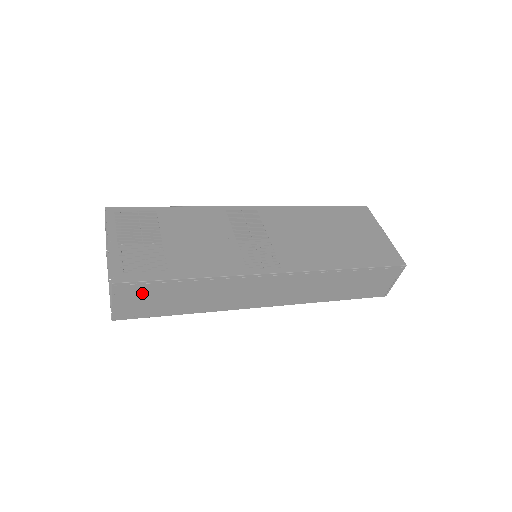
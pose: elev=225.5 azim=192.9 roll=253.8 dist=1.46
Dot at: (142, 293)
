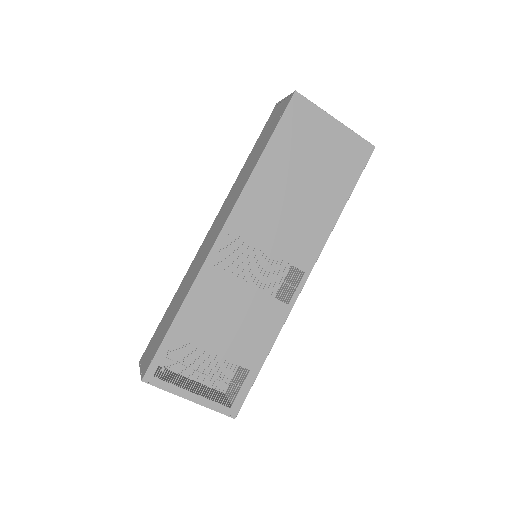
Dot at: occluded
